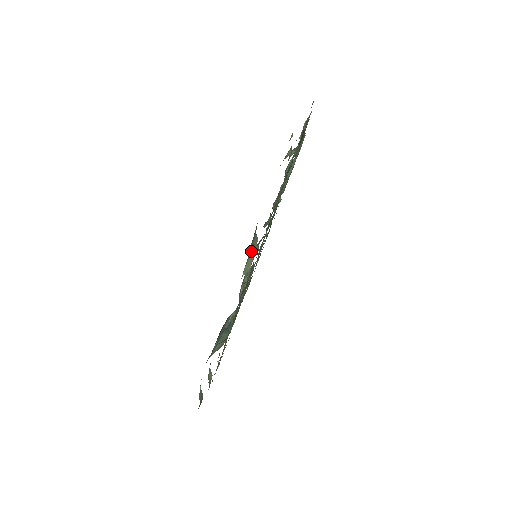
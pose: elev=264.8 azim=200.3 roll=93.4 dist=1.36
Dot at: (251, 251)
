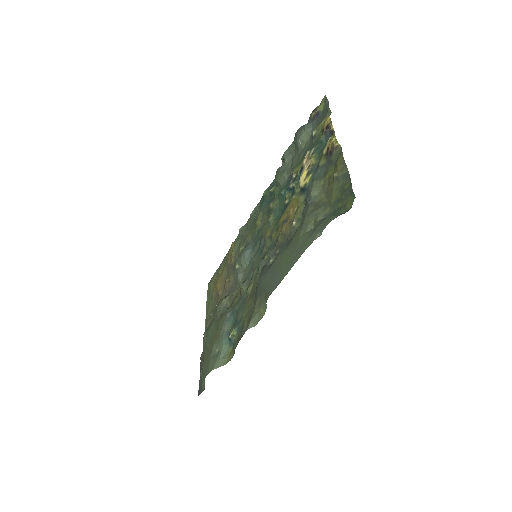
Dot at: (259, 311)
